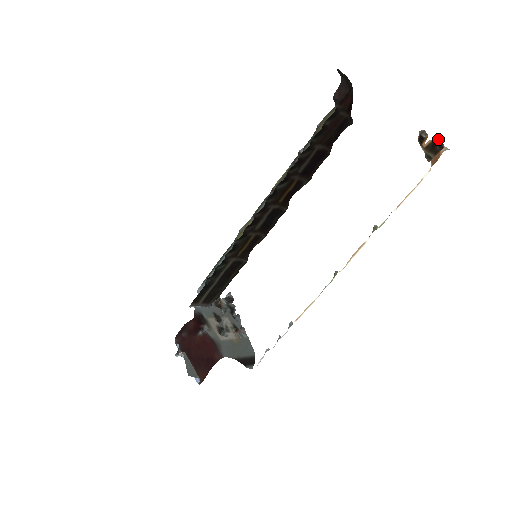
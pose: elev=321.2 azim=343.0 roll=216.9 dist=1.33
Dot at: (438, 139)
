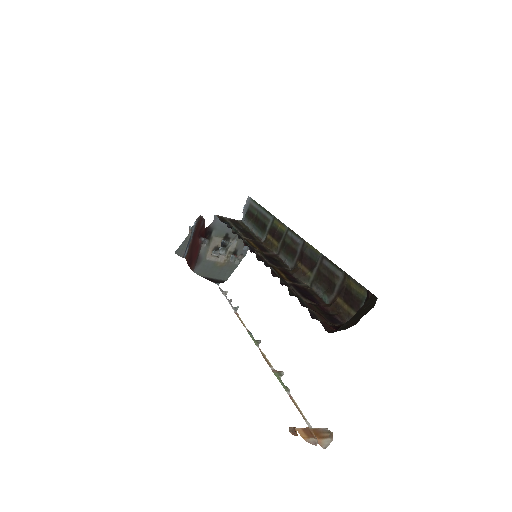
Dot at: occluded
